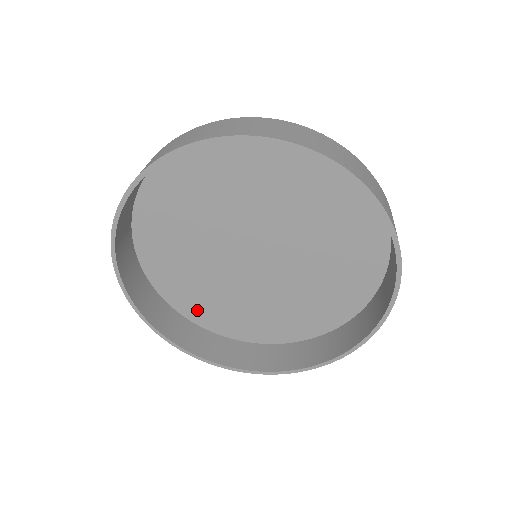
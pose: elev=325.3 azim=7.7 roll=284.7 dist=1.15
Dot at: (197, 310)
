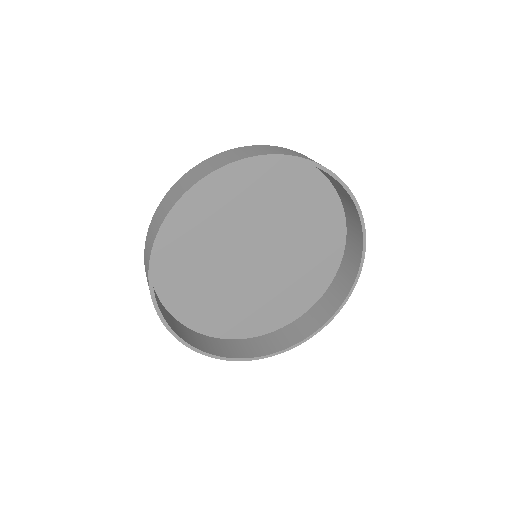
Dot at: (280, 317)
